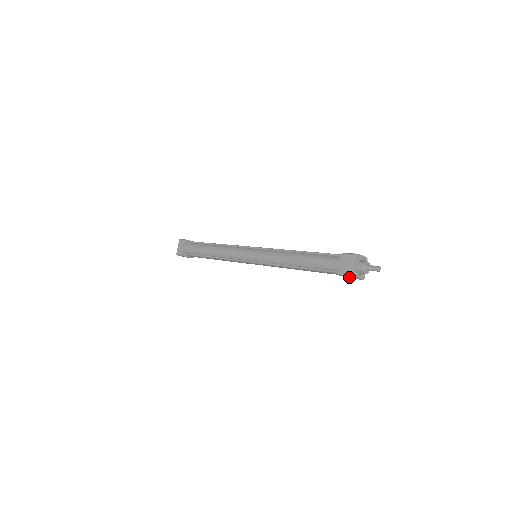
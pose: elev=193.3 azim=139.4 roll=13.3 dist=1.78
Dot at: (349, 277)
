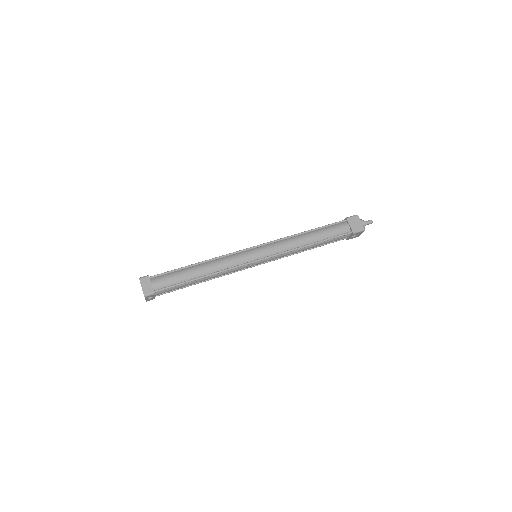
Dot at: (352, 237)
